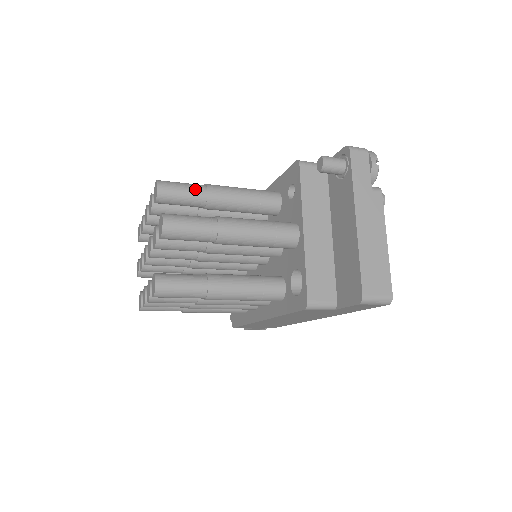
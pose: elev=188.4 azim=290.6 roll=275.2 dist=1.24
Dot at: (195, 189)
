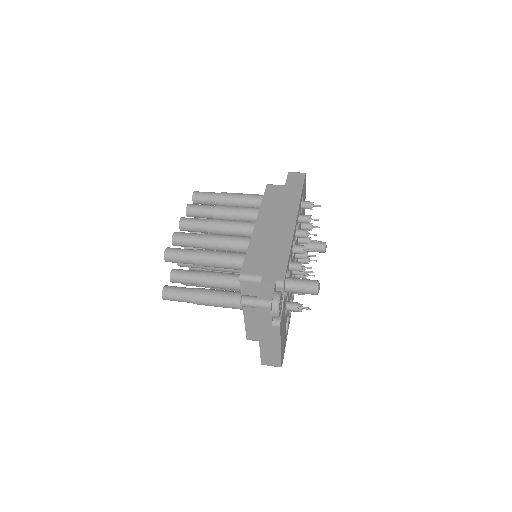
Dot at: (187, 261)
